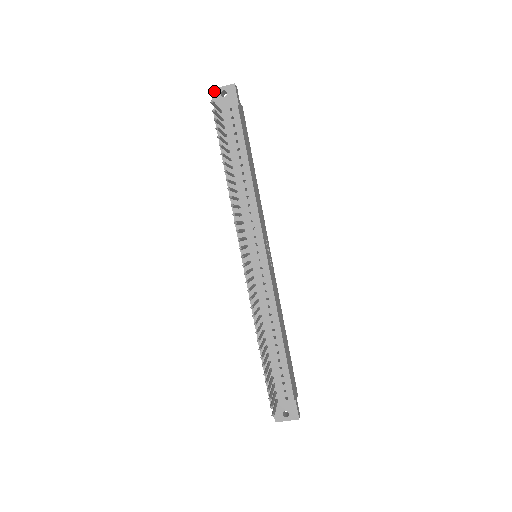
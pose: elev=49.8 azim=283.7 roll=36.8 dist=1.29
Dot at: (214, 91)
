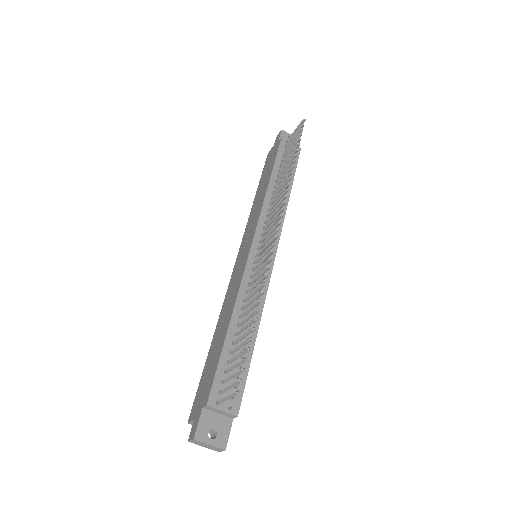
Dot at: (284, 132)
